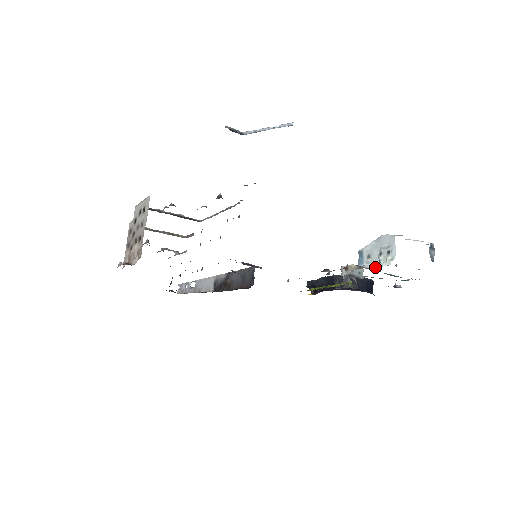
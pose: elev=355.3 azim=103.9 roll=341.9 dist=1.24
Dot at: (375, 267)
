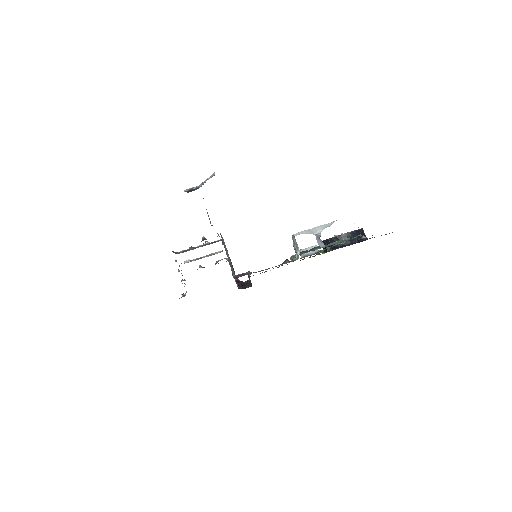
Dot at: occluded
